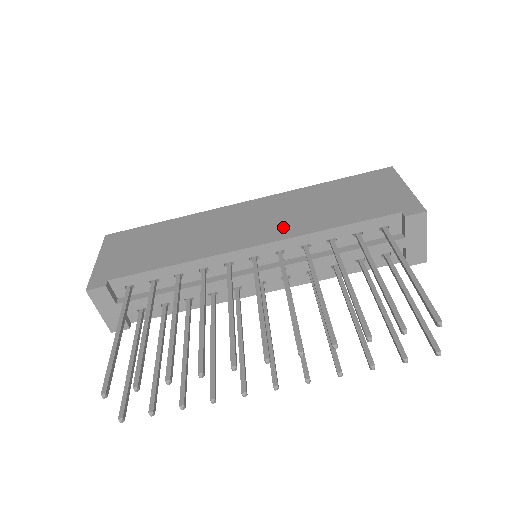
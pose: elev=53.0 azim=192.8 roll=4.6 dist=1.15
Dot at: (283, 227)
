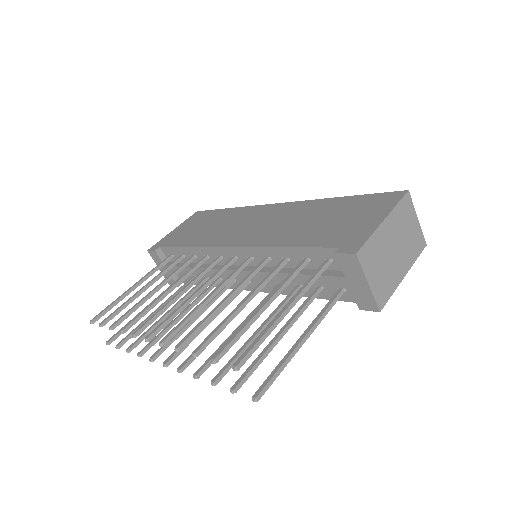
Dot at: (263, 235)
